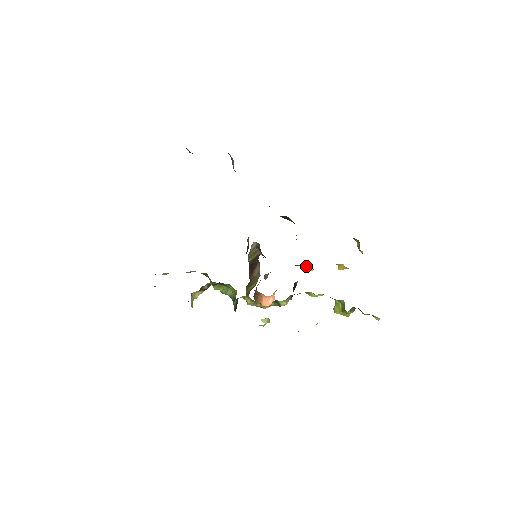
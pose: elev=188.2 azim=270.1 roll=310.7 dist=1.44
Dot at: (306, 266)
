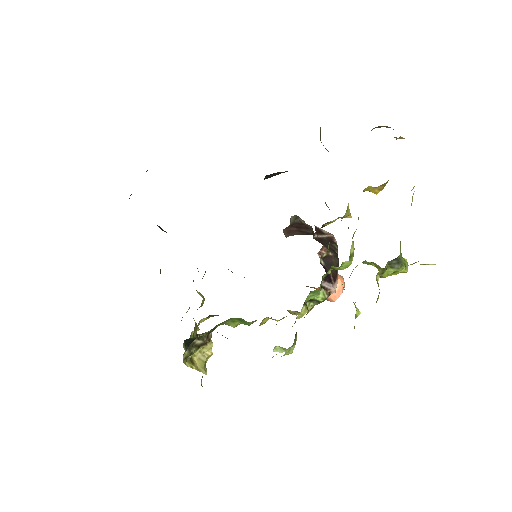
Dot at: (335, 219)
